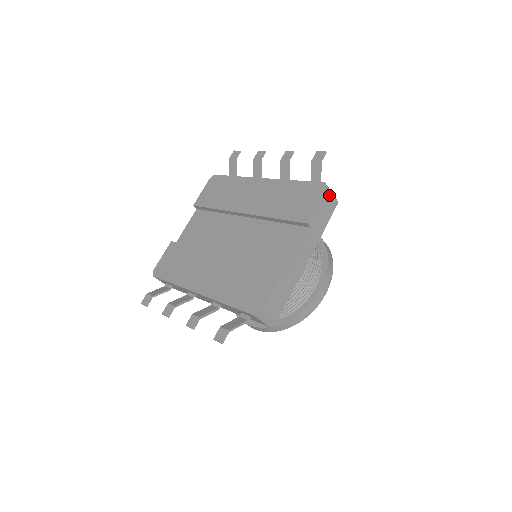
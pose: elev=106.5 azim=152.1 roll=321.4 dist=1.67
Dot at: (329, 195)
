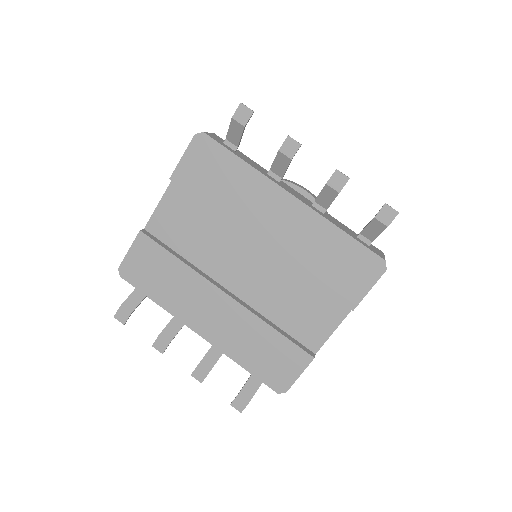
Dot at: occluded
